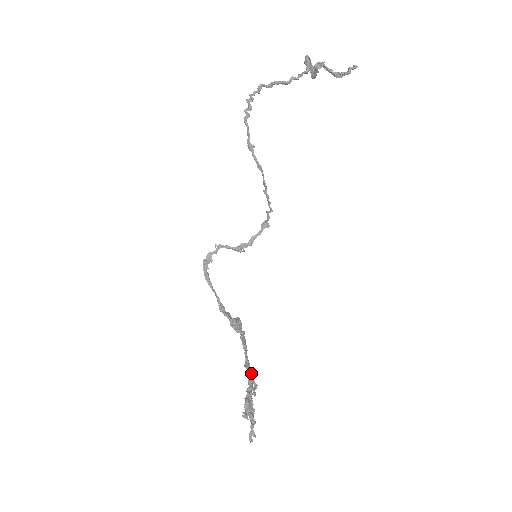
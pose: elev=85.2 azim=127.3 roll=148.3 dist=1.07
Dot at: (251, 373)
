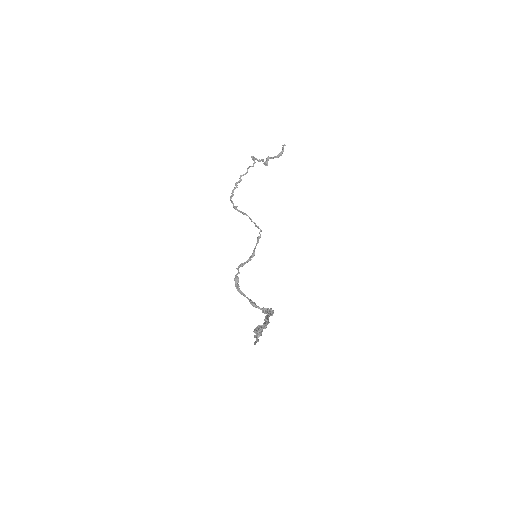
Dot at: (268, 321)
